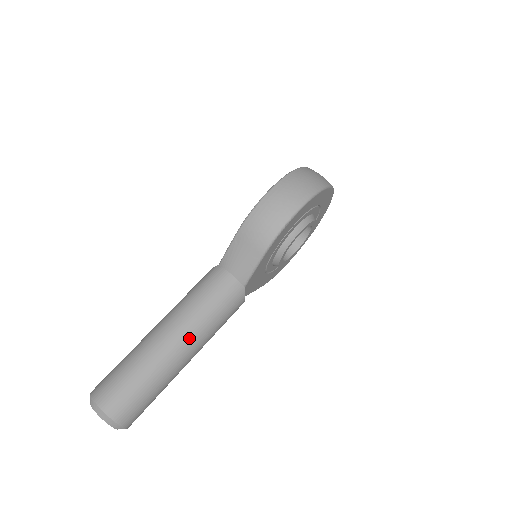
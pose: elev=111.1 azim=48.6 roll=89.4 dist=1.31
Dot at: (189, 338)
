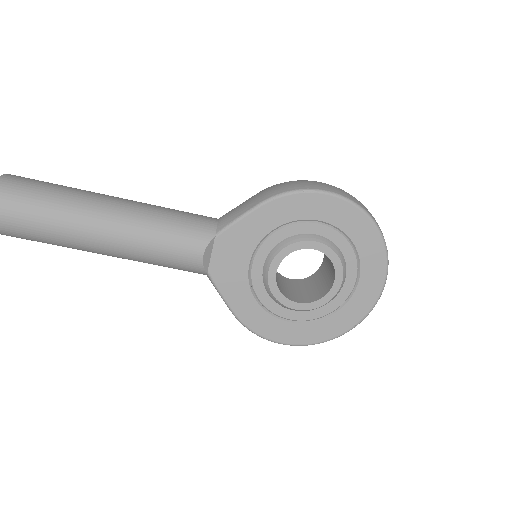
Dot at: (125, 210)
